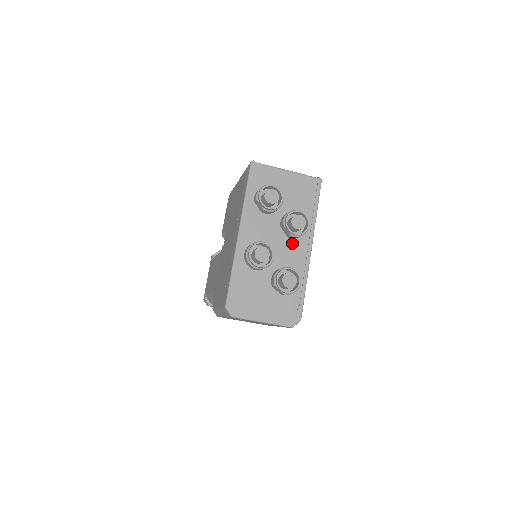
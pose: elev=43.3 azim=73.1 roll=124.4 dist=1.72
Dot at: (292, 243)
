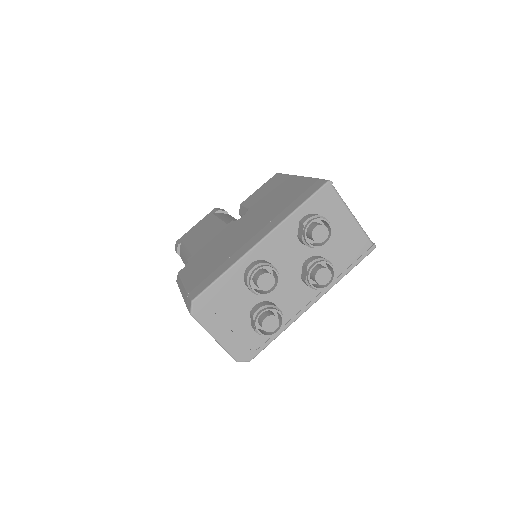
Dot at: (300, 287)
